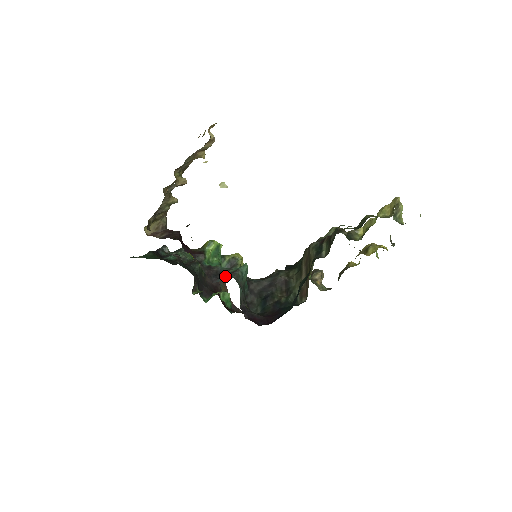
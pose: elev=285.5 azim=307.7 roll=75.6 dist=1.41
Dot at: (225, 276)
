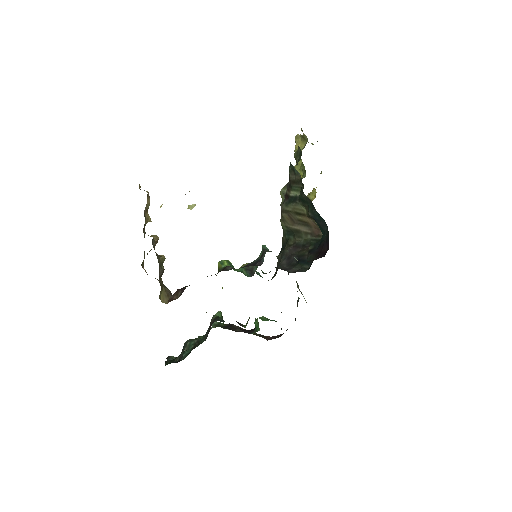
Dot at: (263, 256)
